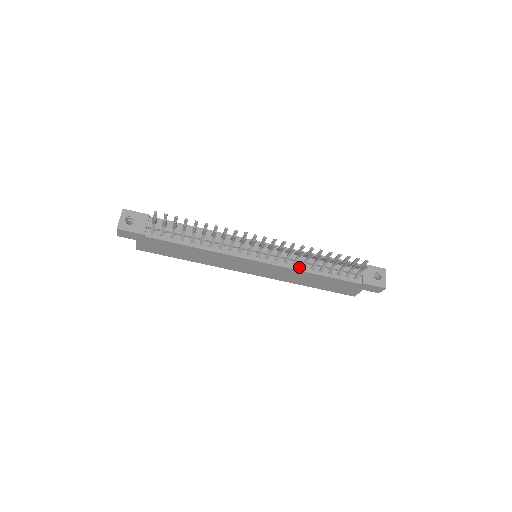
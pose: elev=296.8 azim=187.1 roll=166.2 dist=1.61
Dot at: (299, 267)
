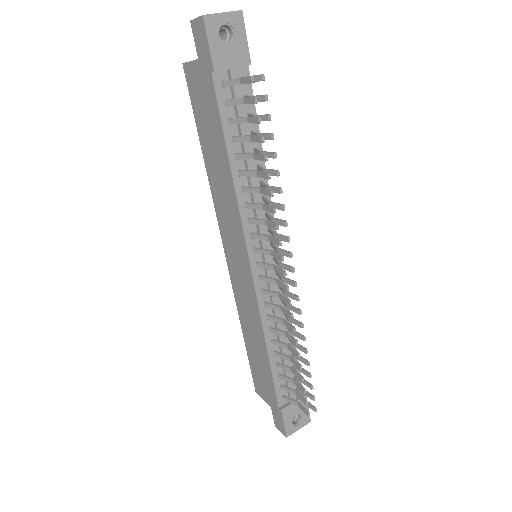
Dot at: (267, 324)
